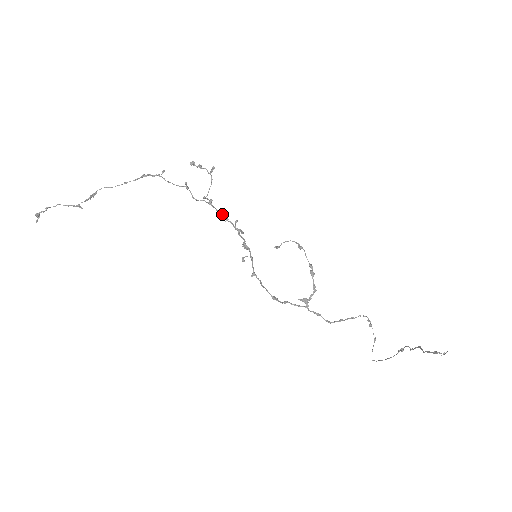
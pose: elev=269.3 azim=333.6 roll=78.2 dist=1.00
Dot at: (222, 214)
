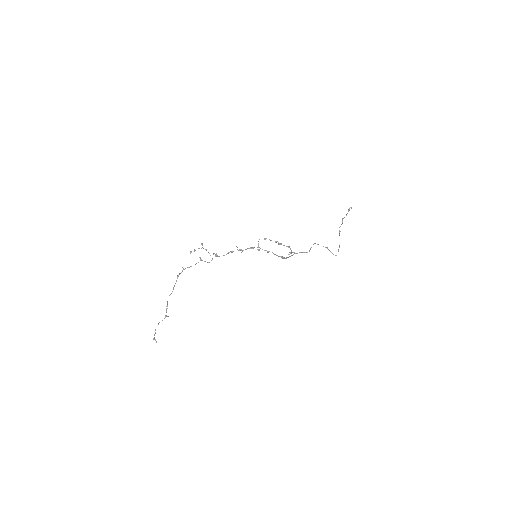
Dot at: (227, 253)
